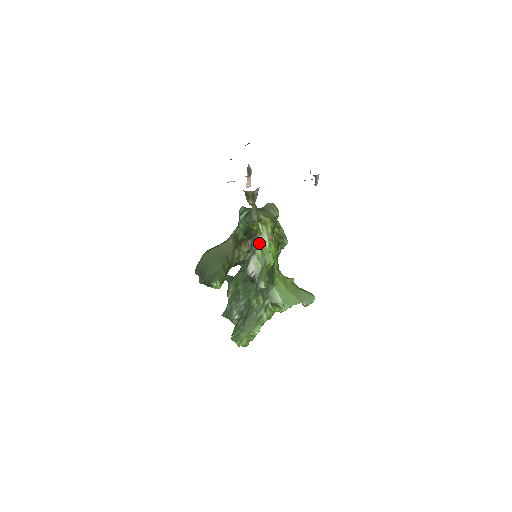
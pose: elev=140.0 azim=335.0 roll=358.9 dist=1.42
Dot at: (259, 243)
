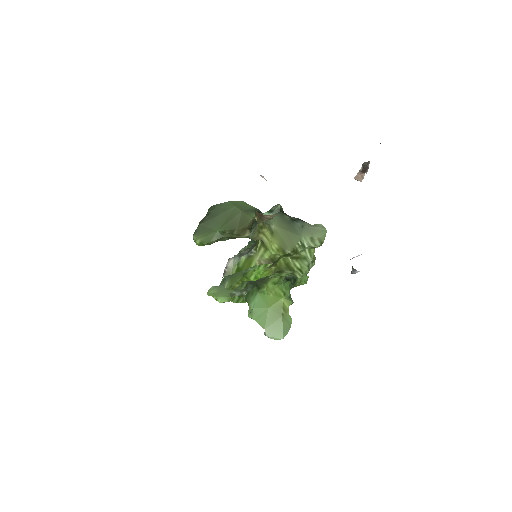
Dot at: (249, 254)
